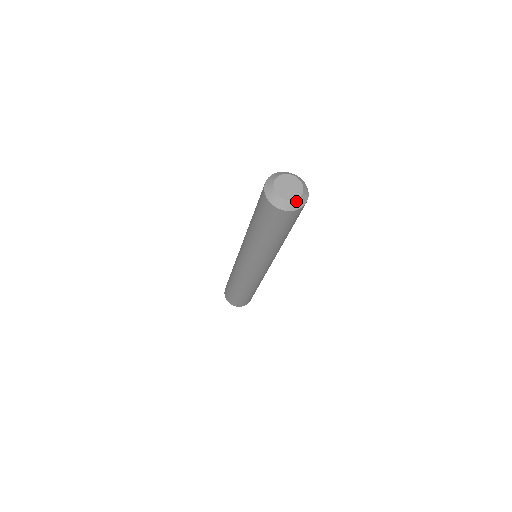
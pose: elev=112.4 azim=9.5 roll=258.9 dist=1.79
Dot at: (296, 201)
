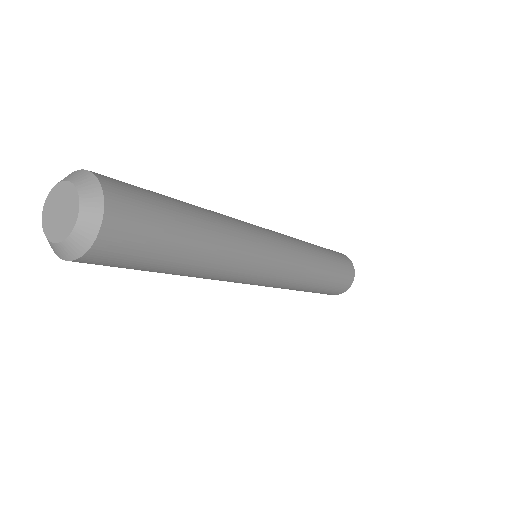
Dot at: (64, 244)
